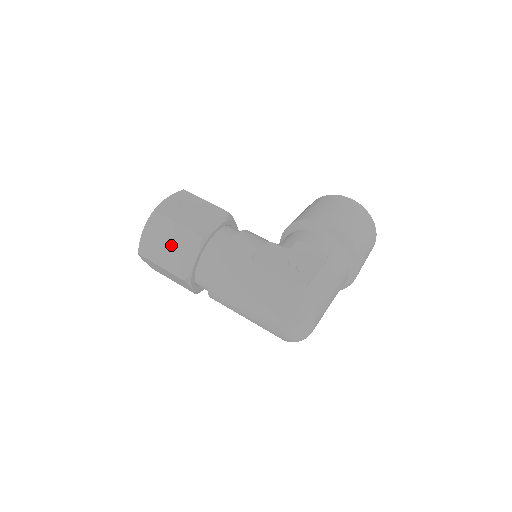
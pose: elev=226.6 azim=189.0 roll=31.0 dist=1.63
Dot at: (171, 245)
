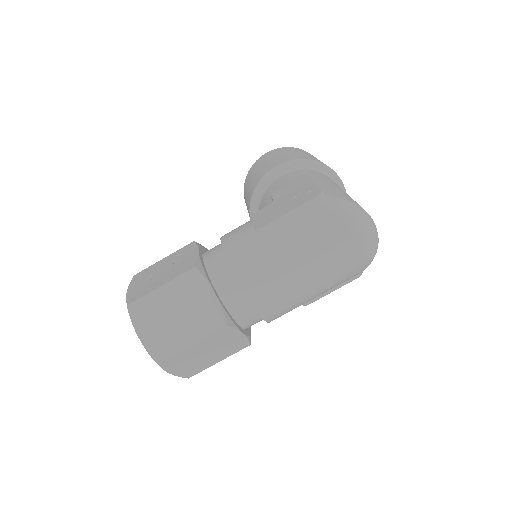
Dot at: (178, 312)
